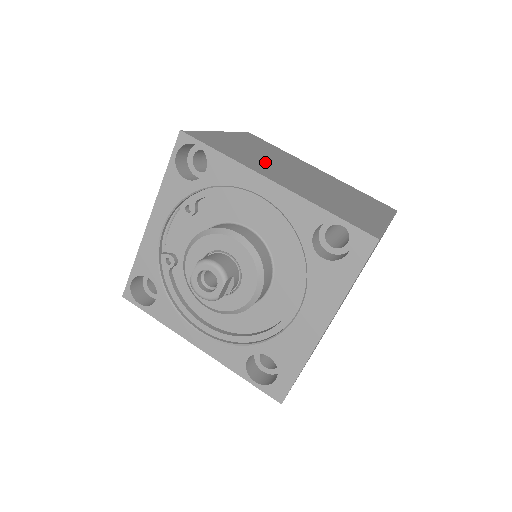
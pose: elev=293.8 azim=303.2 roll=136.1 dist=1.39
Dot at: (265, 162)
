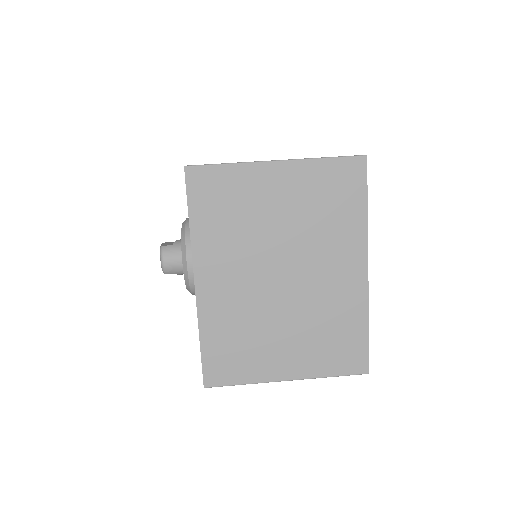
Dot at: (249, 244)
